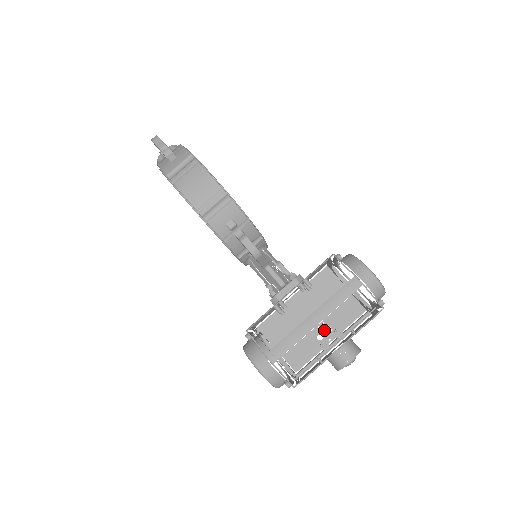
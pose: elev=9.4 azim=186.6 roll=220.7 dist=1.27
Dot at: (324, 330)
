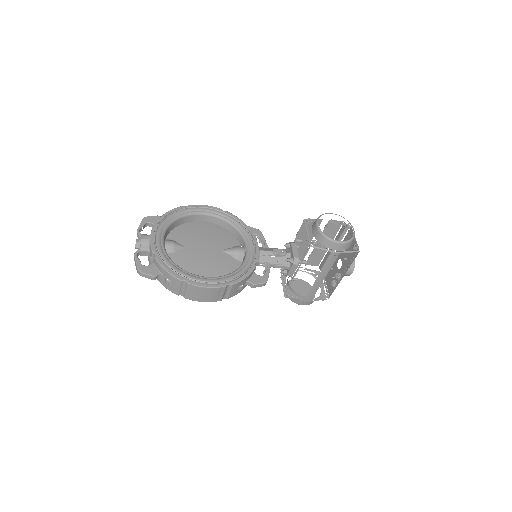
Dot at: occluded
